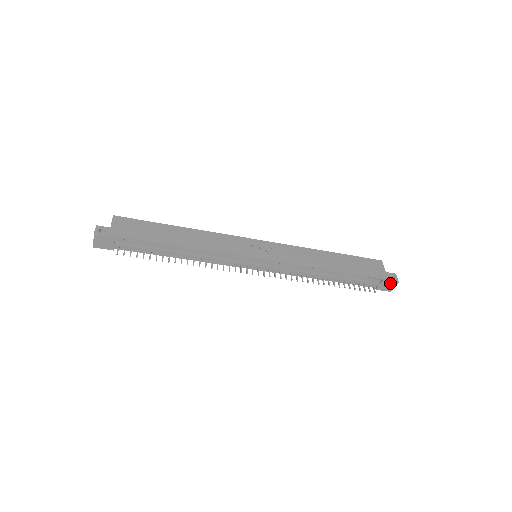
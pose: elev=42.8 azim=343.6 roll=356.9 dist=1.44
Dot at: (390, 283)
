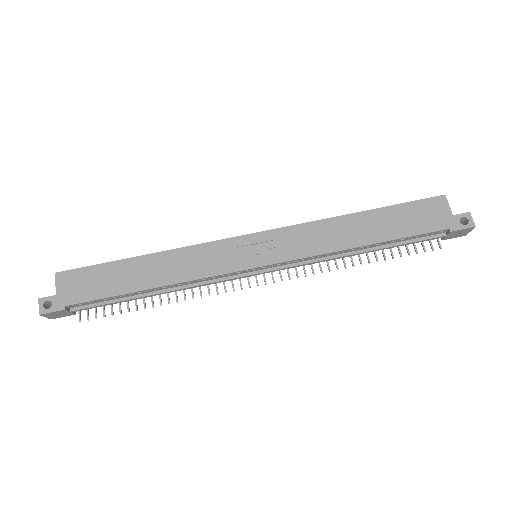
Dot at: (462, 231)
